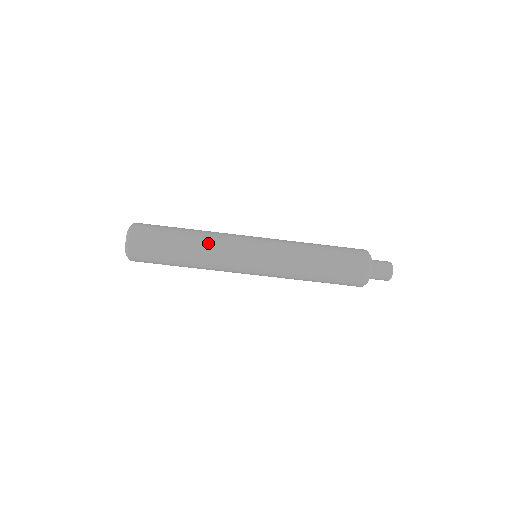
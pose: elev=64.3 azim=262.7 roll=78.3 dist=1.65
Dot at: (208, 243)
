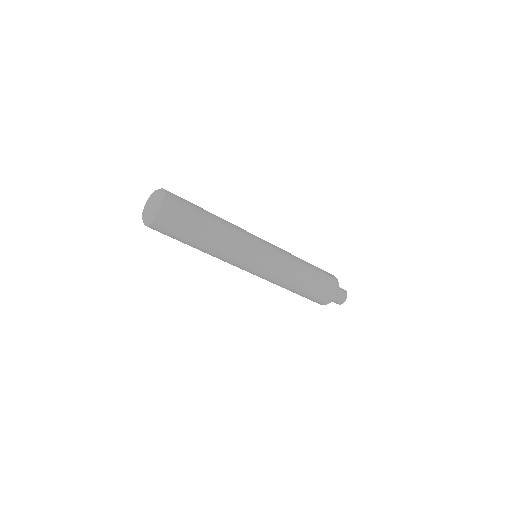
Dot at: (231, 233)
